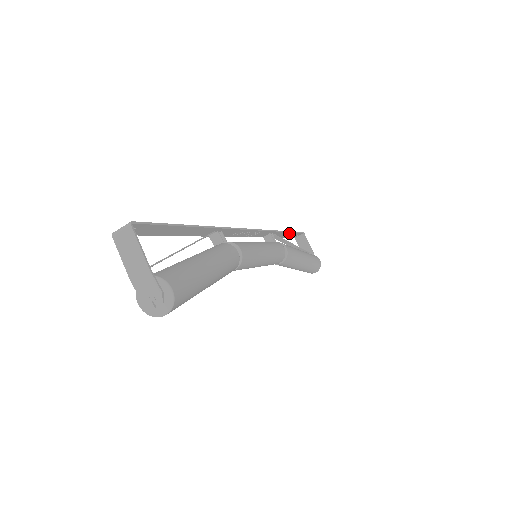
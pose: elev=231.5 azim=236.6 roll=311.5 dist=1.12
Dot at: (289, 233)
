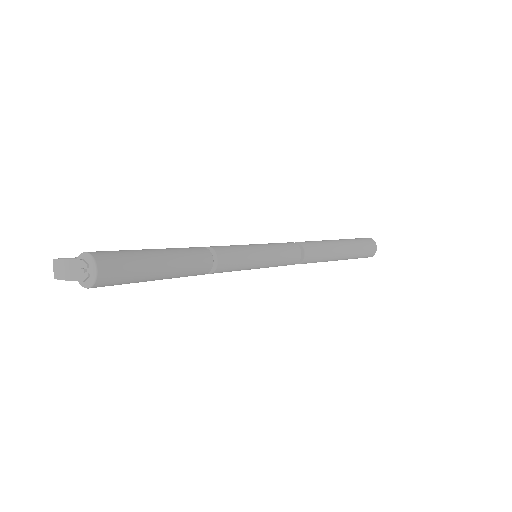
Dot at: occluded
